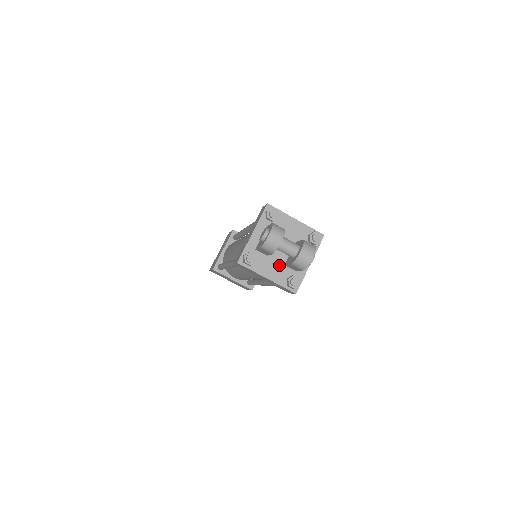
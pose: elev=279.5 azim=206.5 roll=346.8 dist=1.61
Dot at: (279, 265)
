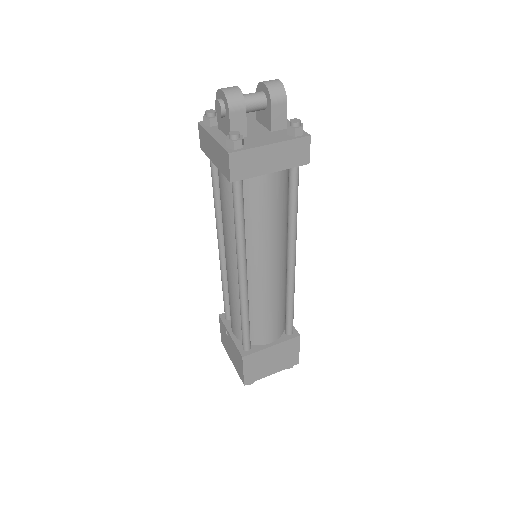
Dot at: (266, 134)
